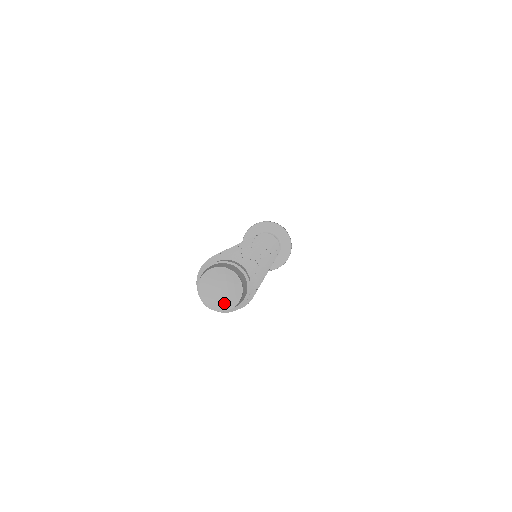
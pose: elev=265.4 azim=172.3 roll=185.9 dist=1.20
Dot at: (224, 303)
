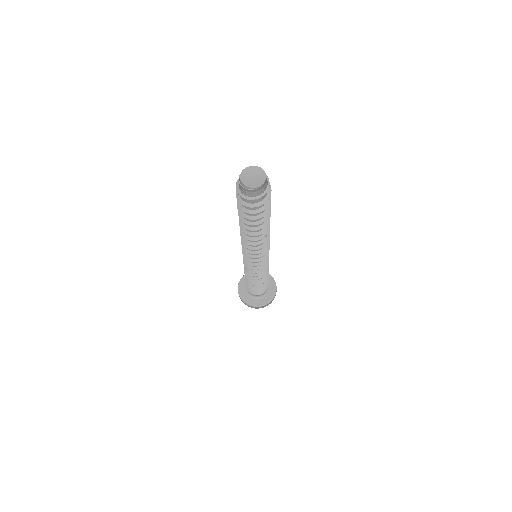
Dot at: (261, 180)
